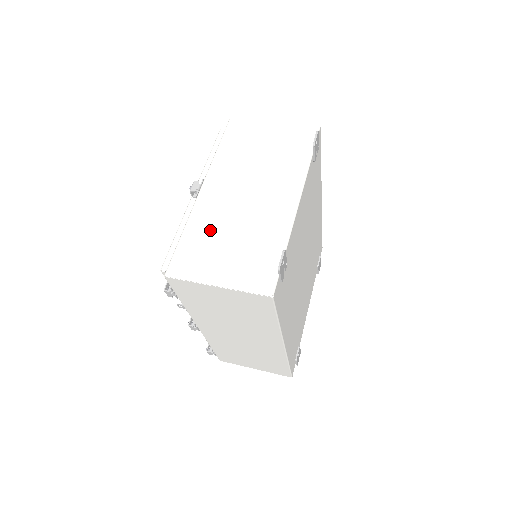
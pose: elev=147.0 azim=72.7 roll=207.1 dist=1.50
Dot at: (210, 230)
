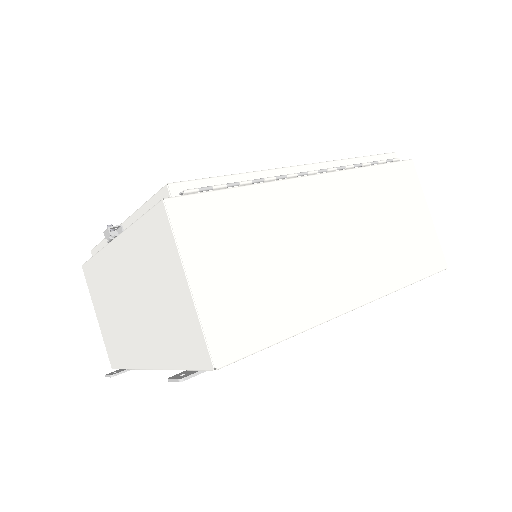
Dot at: (105, 283)
